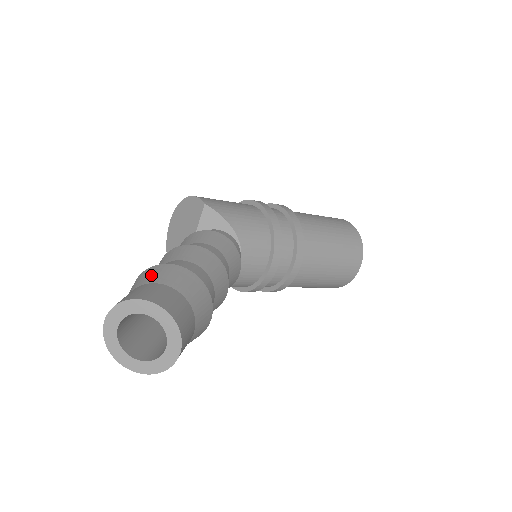
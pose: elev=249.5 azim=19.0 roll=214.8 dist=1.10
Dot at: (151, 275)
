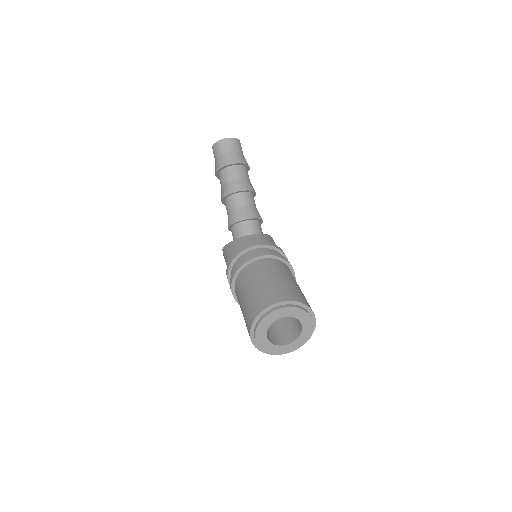
Dot at: occluded
